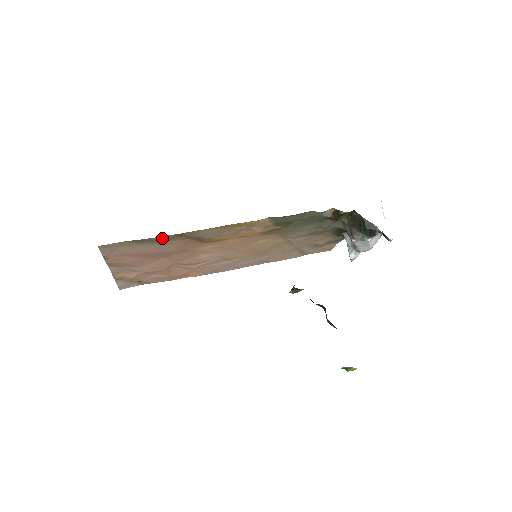
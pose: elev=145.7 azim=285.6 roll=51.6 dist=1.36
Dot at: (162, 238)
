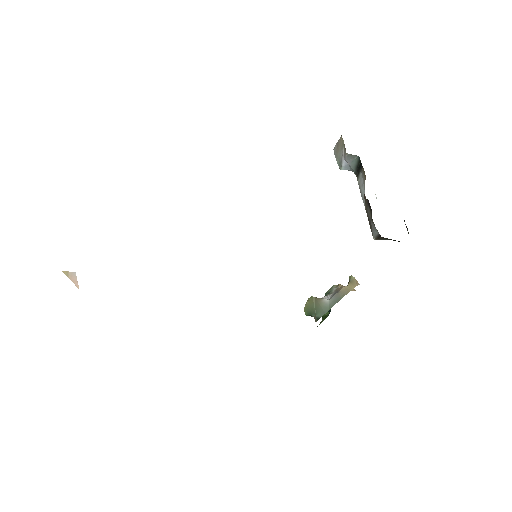
Dot at: occluded
